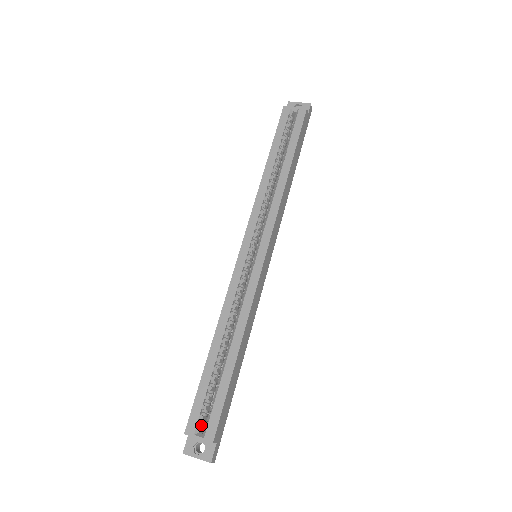
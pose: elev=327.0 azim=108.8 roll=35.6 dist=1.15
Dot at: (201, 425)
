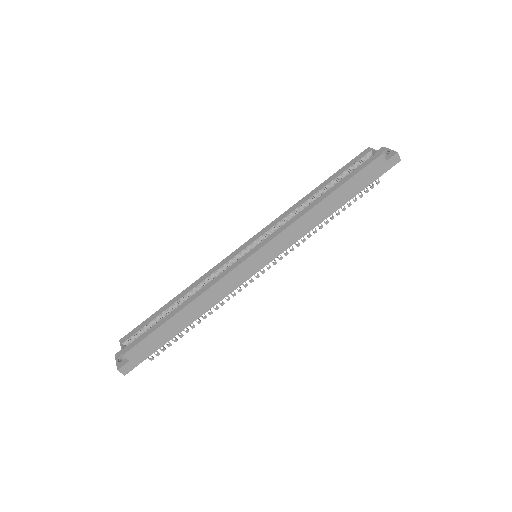
Dot at: (131, 342)
